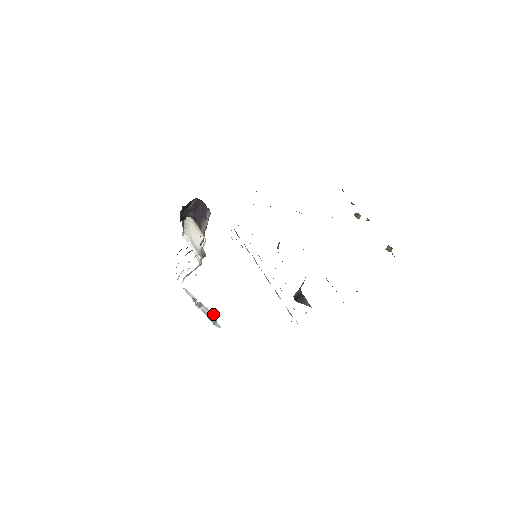
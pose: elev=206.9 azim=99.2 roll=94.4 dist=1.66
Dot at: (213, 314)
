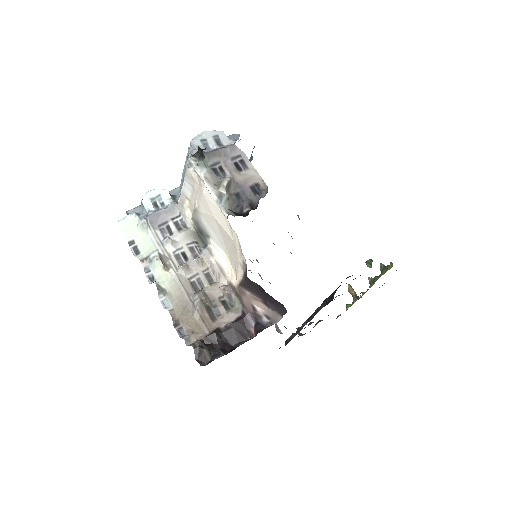
Dot at: occluded
